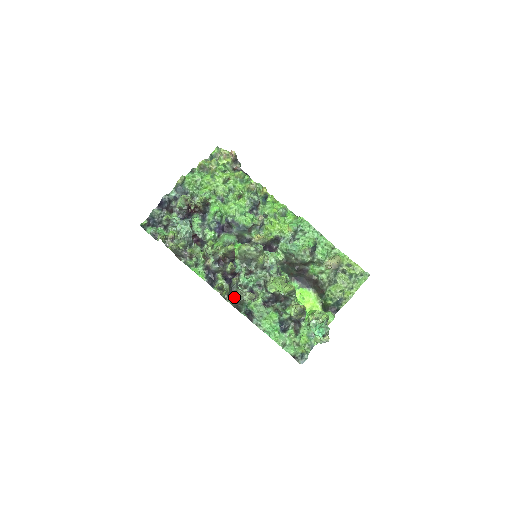
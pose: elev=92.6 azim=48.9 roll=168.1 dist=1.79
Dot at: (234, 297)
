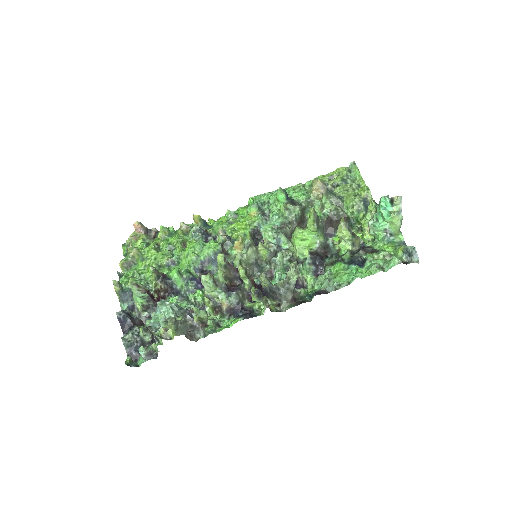
Dot at: (283, 294)
